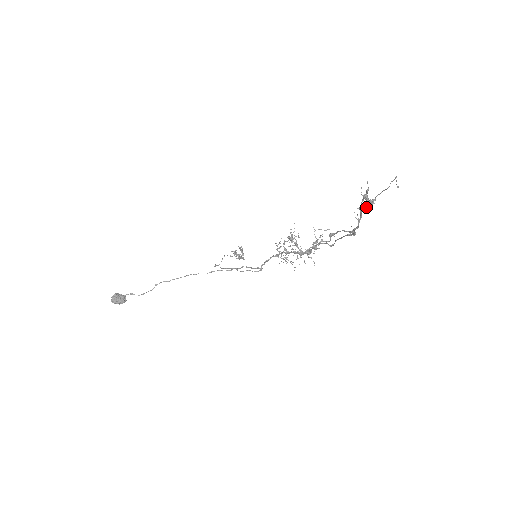
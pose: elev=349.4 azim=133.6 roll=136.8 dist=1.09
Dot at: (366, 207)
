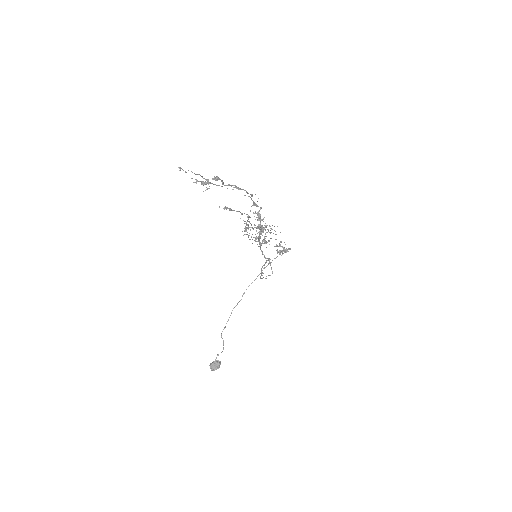
Dot at: occluded
